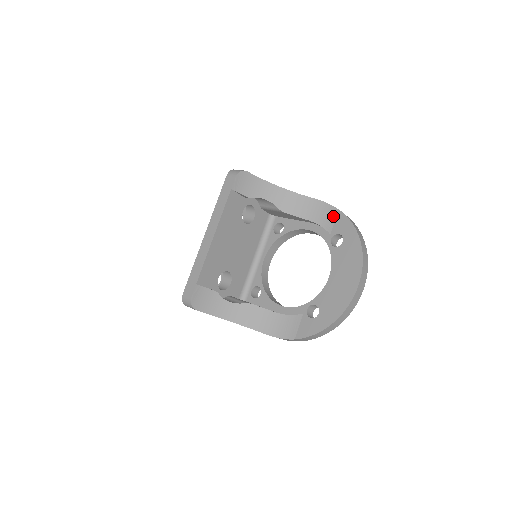
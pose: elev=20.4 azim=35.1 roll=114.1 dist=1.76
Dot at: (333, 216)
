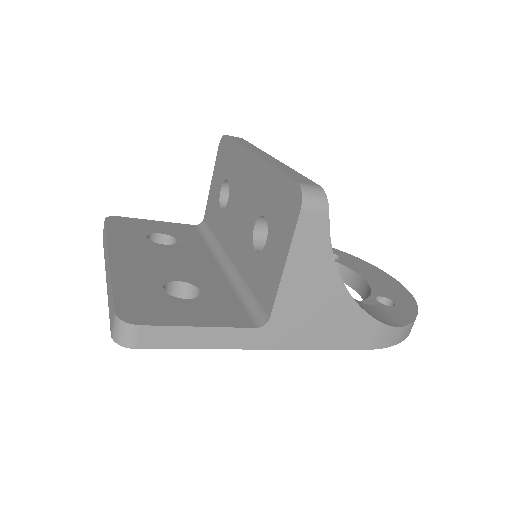
Dot at: occluded
